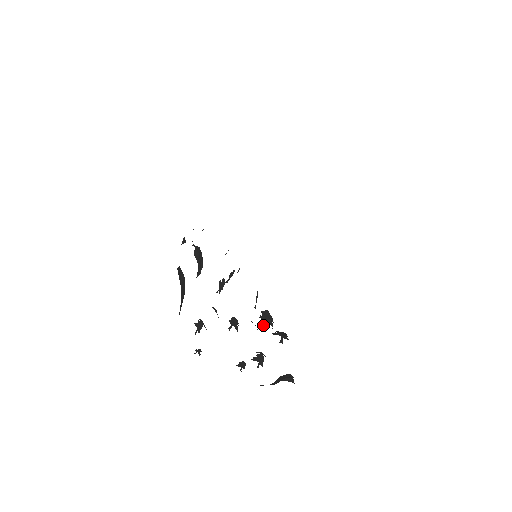
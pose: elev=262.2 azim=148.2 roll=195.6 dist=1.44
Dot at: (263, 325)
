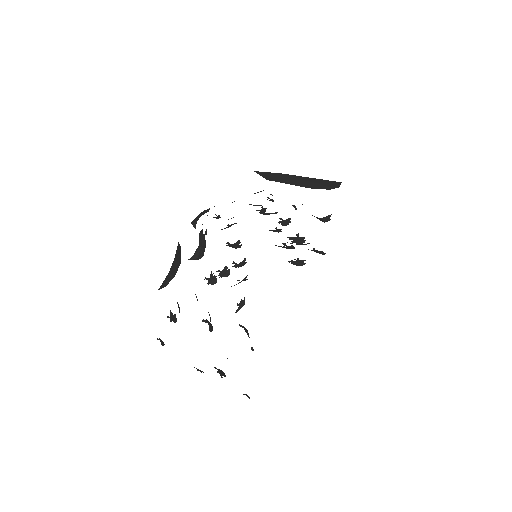
Dot at: occluded
